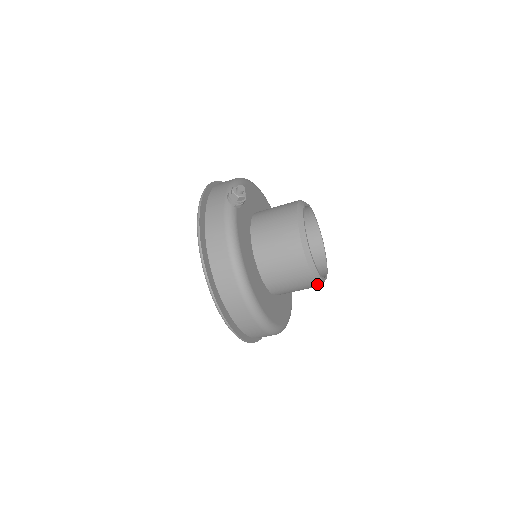
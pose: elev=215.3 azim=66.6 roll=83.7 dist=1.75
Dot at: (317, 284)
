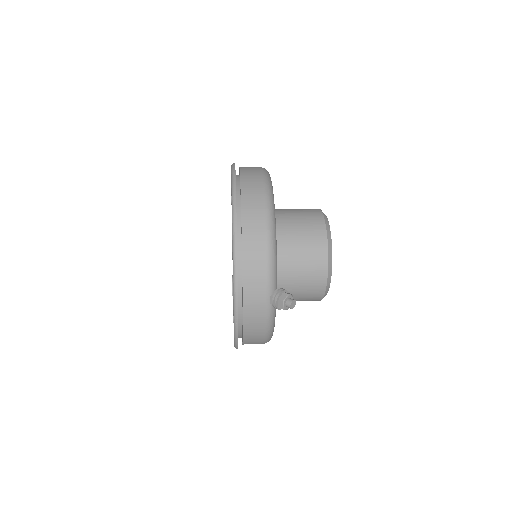
Dot at: occluded
